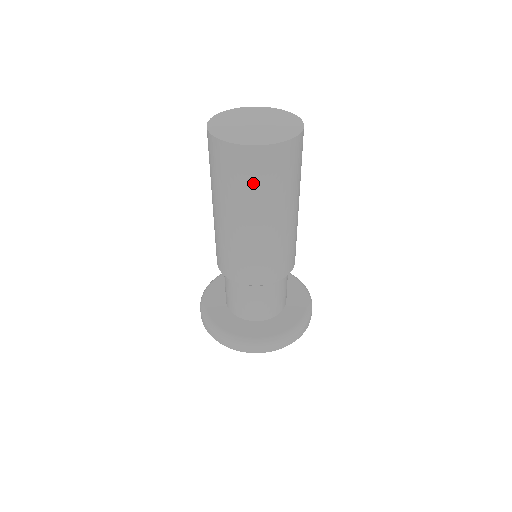
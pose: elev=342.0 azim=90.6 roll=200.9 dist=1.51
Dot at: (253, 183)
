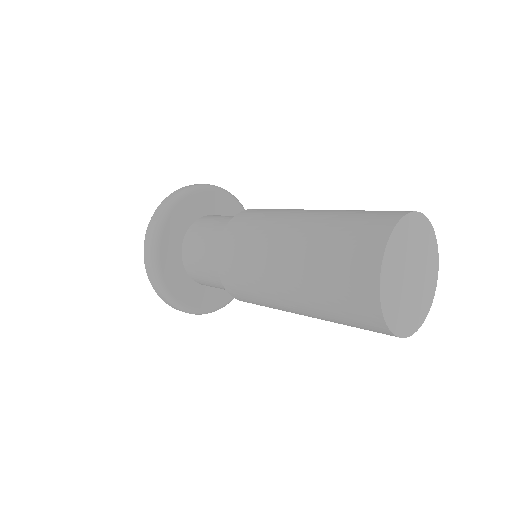
Dot at: occluded
